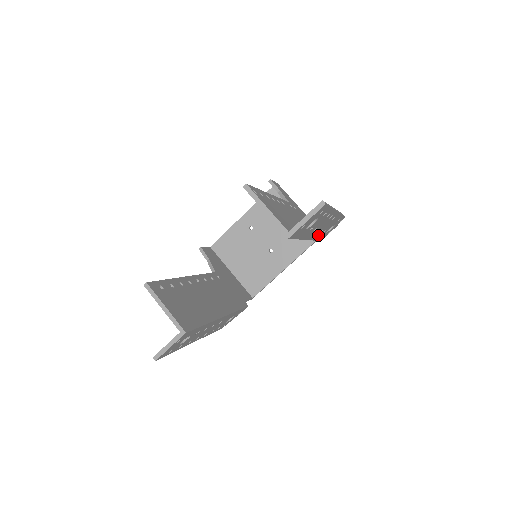
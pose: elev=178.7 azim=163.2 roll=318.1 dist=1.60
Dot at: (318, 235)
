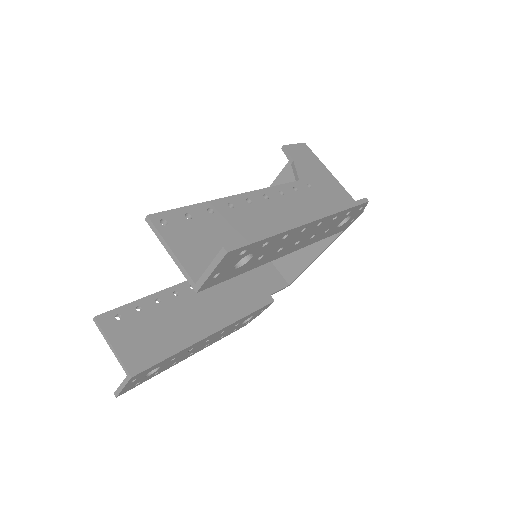
Dot at: (315, 238)
